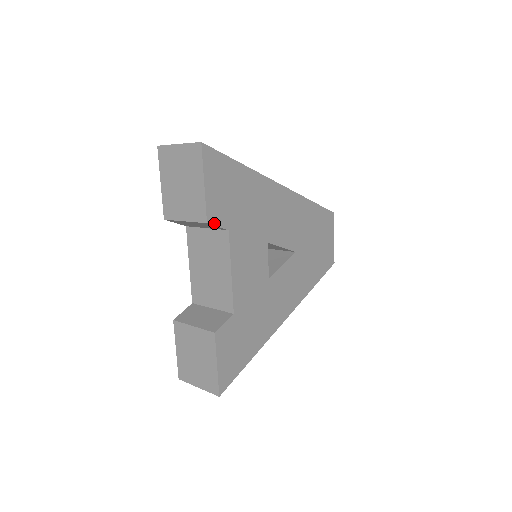
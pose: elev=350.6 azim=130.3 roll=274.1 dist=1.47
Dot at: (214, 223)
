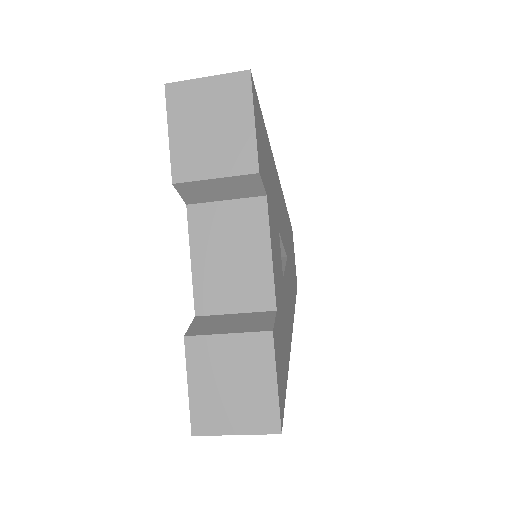
Dot at: (261, 177)
